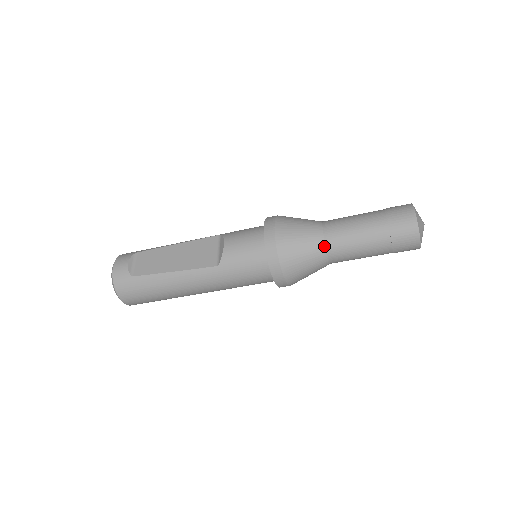
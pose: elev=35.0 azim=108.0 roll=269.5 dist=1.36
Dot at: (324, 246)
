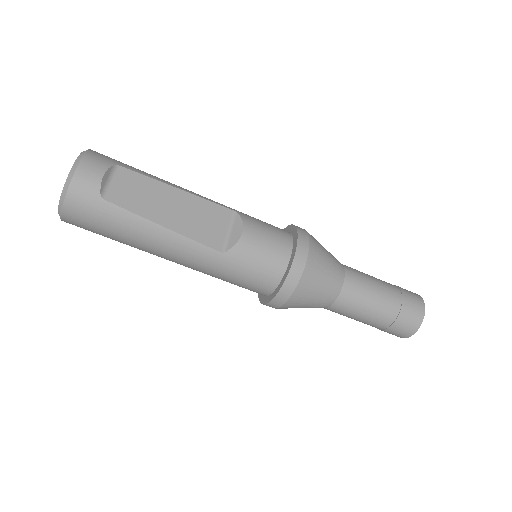
Dot at: (337, 295)
